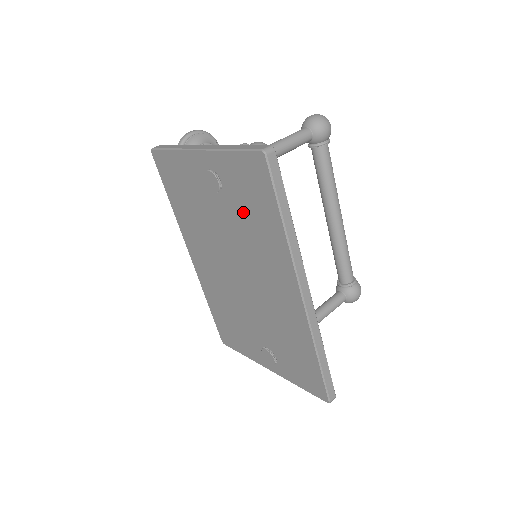
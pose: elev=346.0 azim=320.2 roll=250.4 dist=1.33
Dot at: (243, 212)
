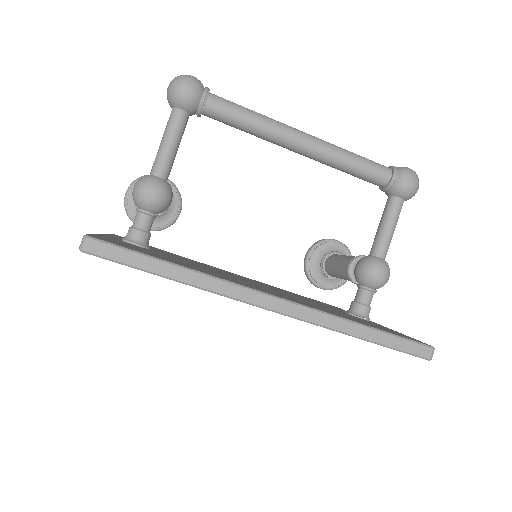
Dot at: occluded
